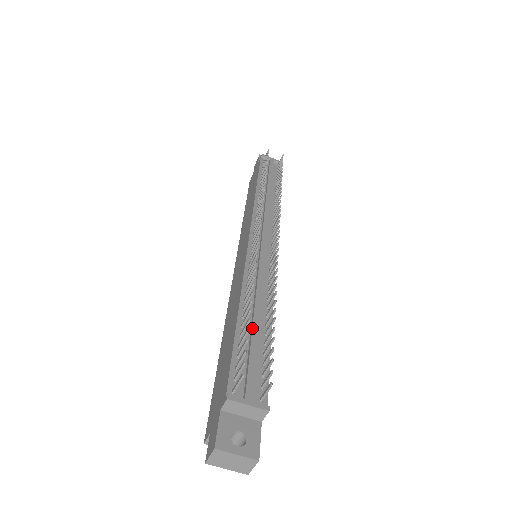
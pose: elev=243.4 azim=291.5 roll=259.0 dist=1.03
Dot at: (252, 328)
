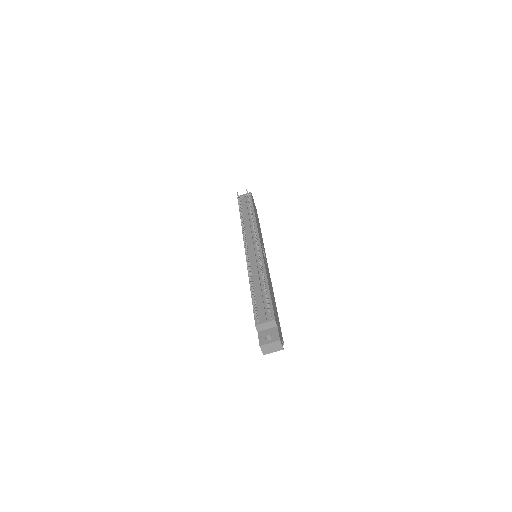
Dot at: (258, 292)
